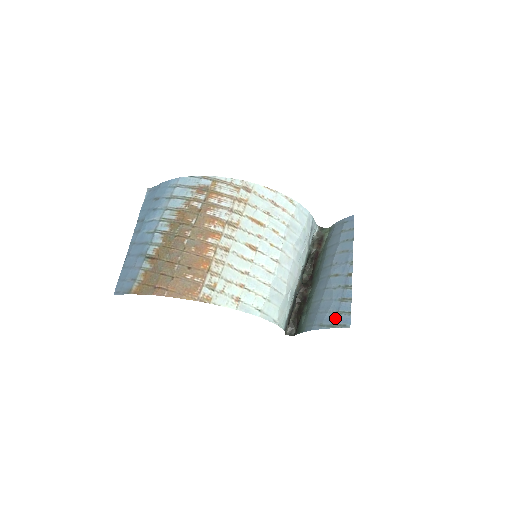
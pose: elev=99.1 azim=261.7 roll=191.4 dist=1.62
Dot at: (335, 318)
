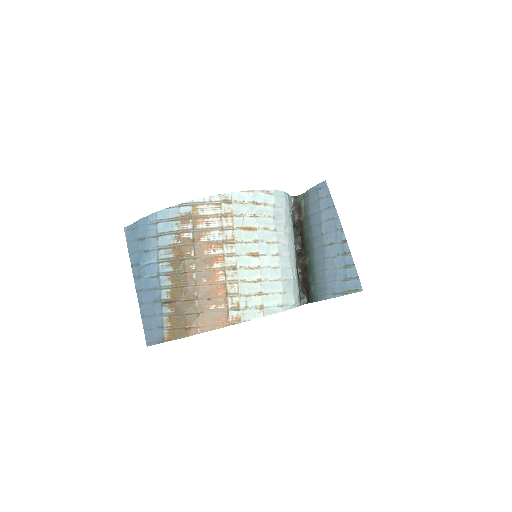
Dot at: (346, 285)
